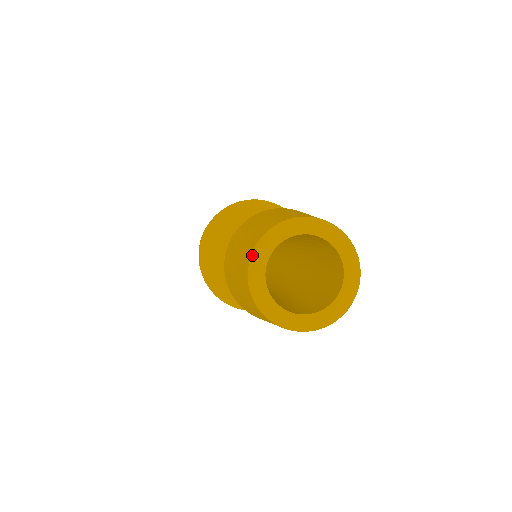
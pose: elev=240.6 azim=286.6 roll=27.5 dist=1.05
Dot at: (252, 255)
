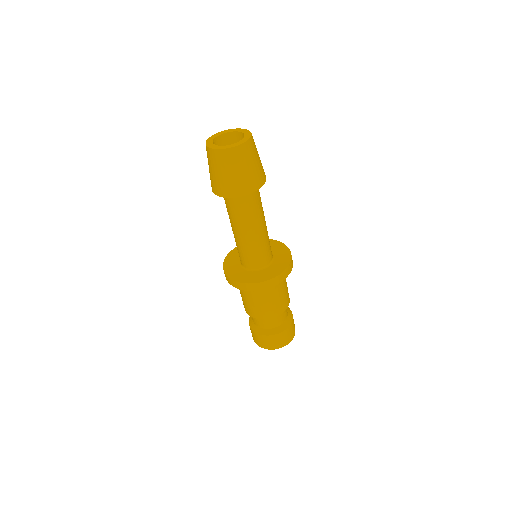
Dot at: (206, 142)
